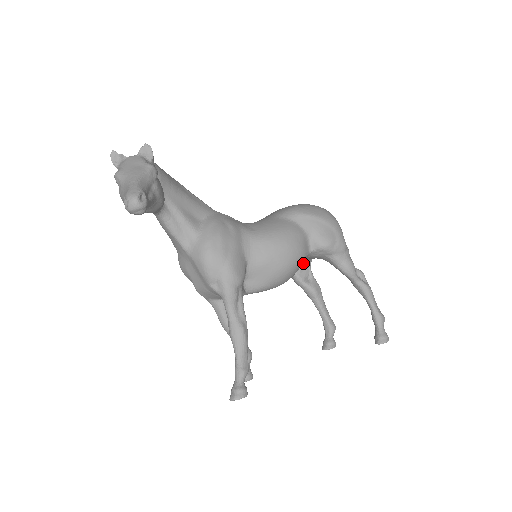
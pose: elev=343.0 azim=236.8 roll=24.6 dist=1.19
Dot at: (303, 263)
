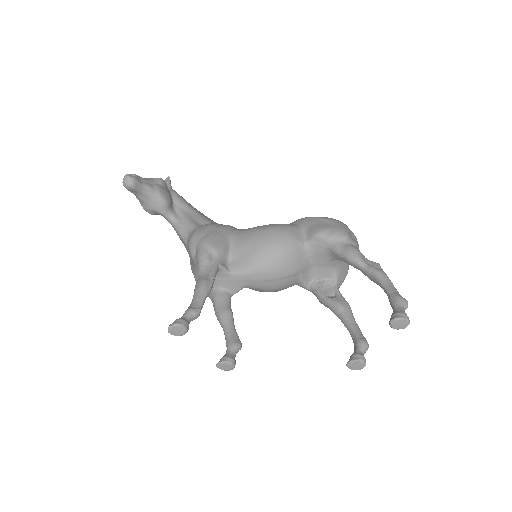
Dot at: (326, 280)
